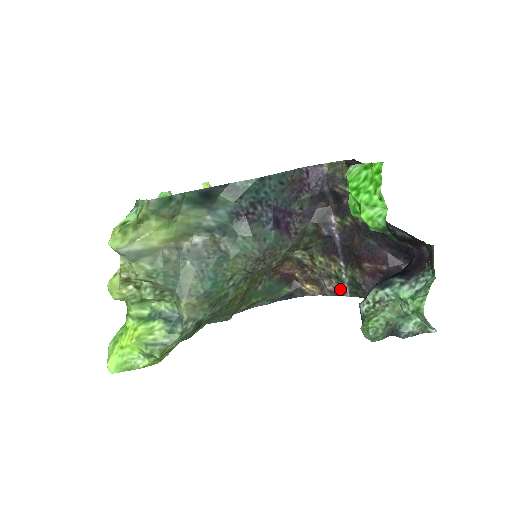
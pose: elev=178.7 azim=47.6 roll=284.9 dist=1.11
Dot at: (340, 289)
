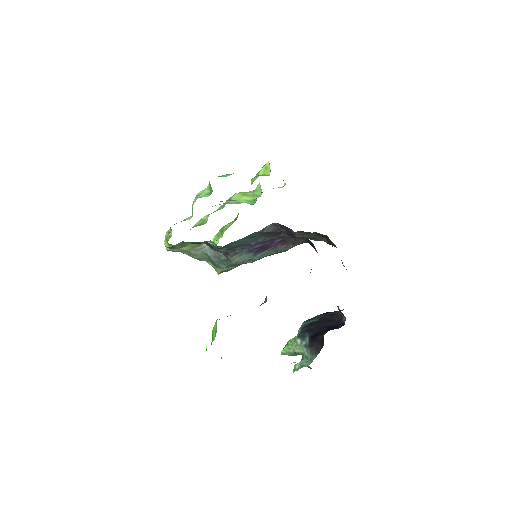
Dot at: occluded
